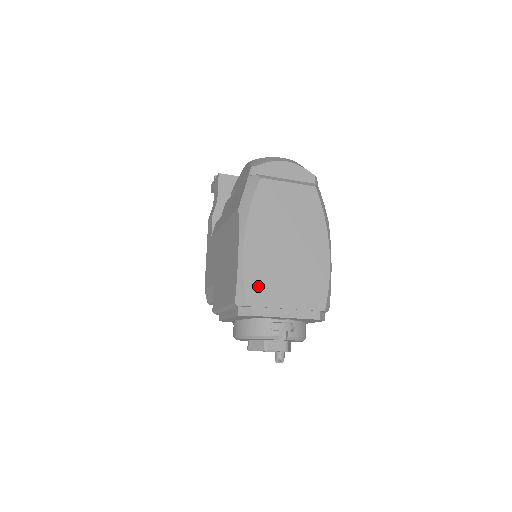
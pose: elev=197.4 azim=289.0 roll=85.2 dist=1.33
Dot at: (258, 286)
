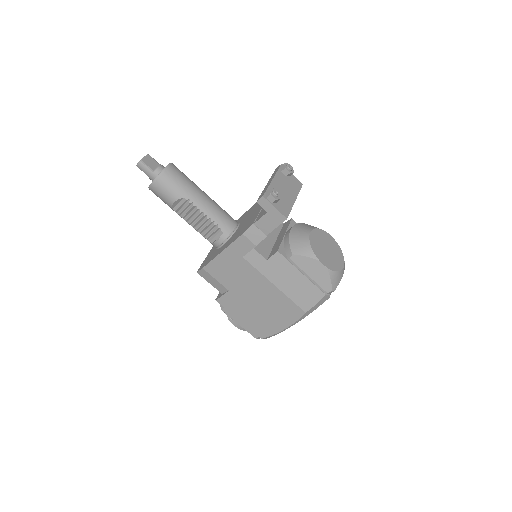
Dot at: occluded
